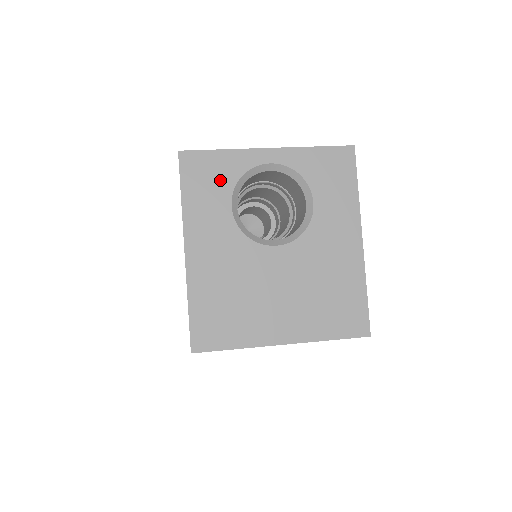
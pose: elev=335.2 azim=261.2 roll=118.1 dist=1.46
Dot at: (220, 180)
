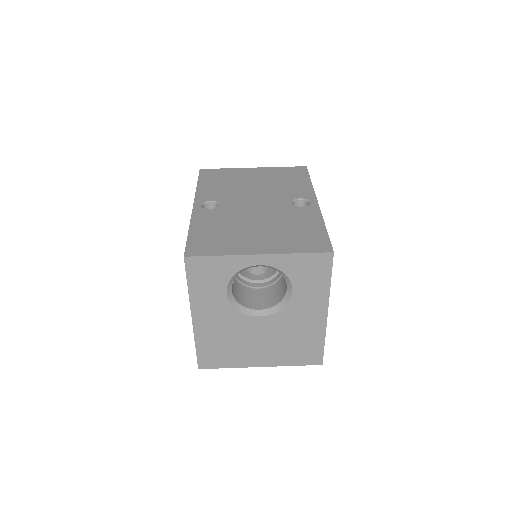
Dot at: (218, 276)
